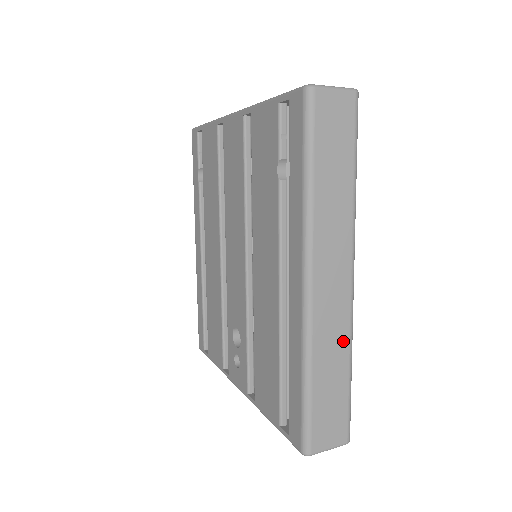
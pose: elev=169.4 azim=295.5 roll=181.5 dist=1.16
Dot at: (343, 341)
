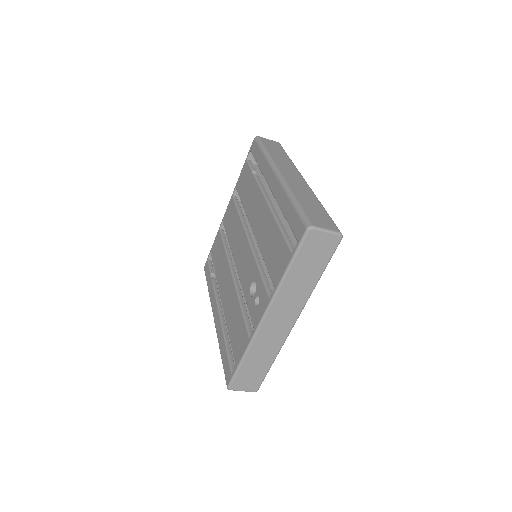
Dot at: (311, 195)
